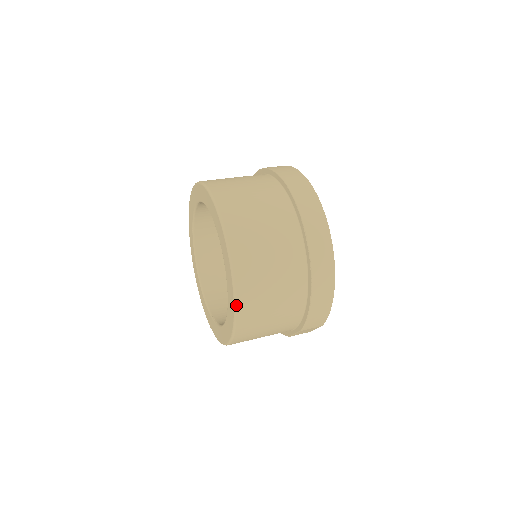
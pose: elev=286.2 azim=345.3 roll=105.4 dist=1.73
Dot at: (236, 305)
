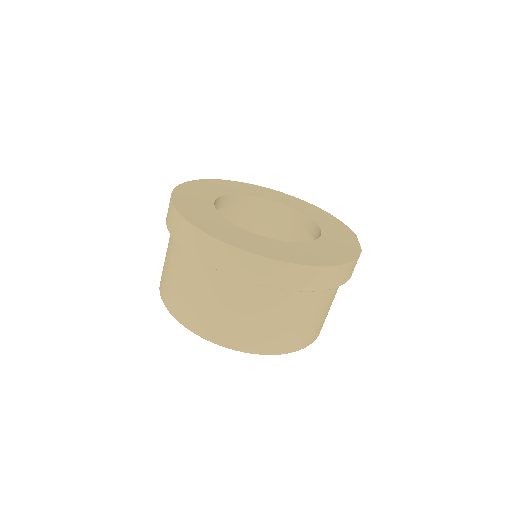
Dot at: occluded
